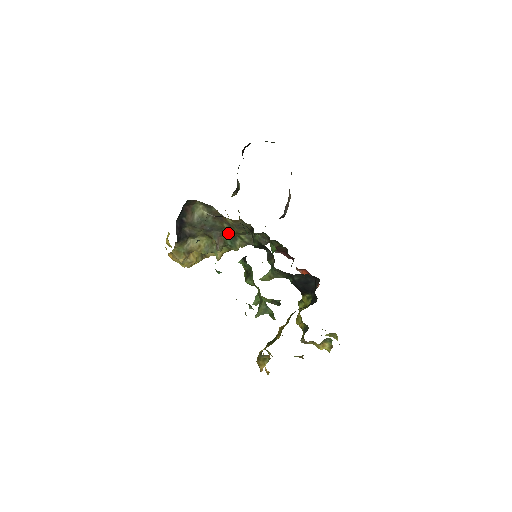
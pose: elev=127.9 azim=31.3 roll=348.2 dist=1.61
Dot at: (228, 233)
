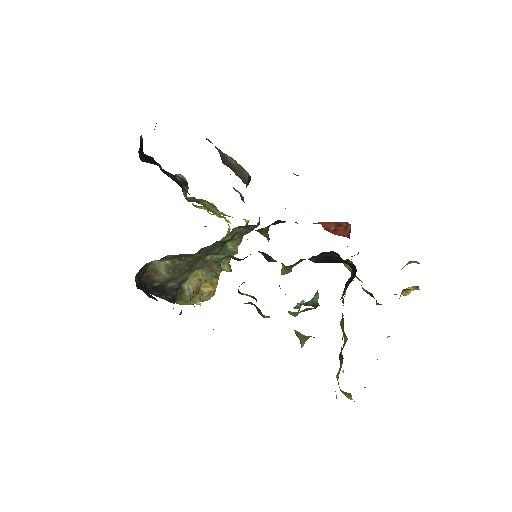
Dot at: occluded
